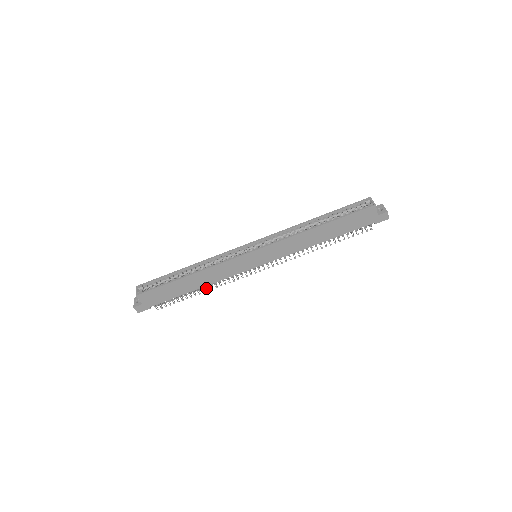
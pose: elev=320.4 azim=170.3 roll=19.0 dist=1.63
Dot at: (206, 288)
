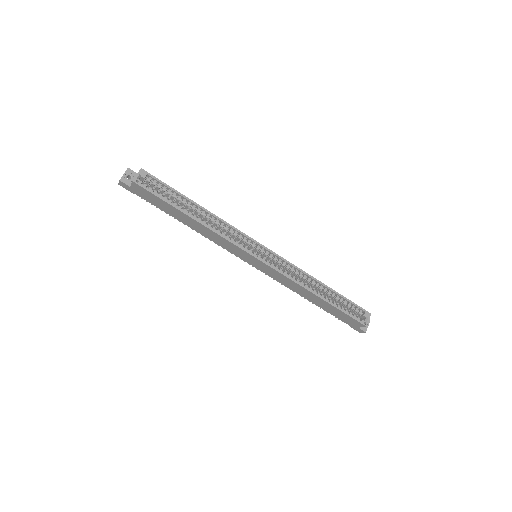
Dot at: occluded
